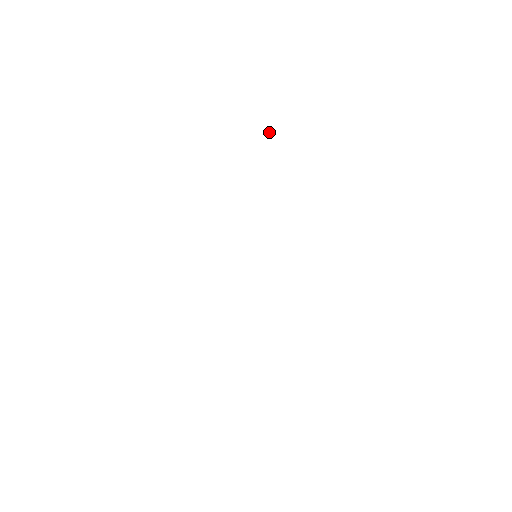
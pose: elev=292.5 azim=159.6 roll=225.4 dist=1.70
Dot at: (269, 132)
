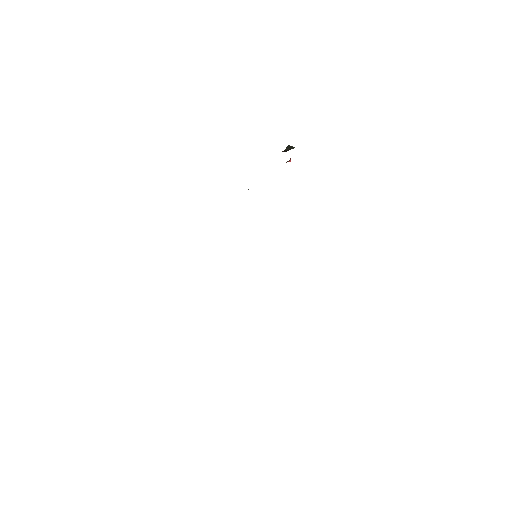
Dot at: occluded
